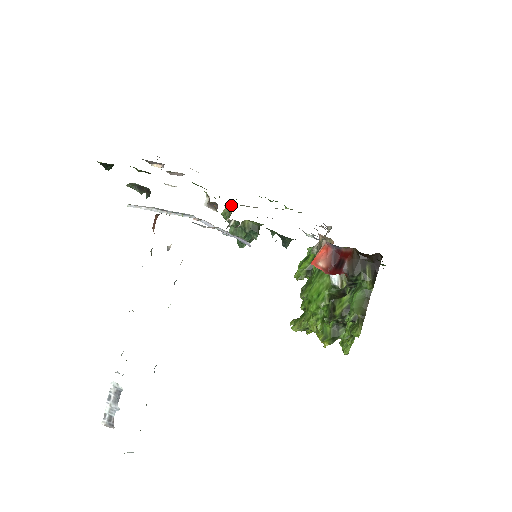
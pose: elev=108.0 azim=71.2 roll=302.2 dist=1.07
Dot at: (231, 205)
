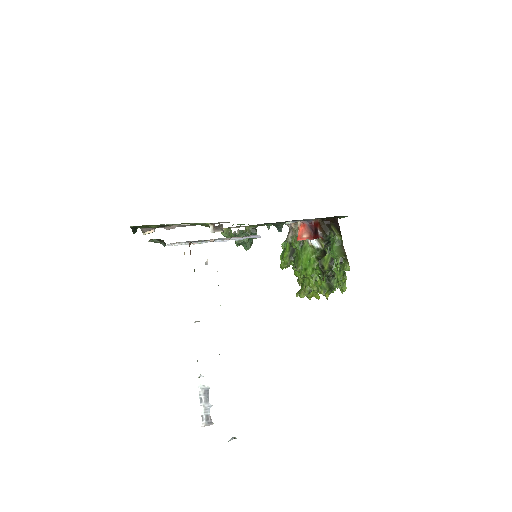
Dot at: (222, 232)
